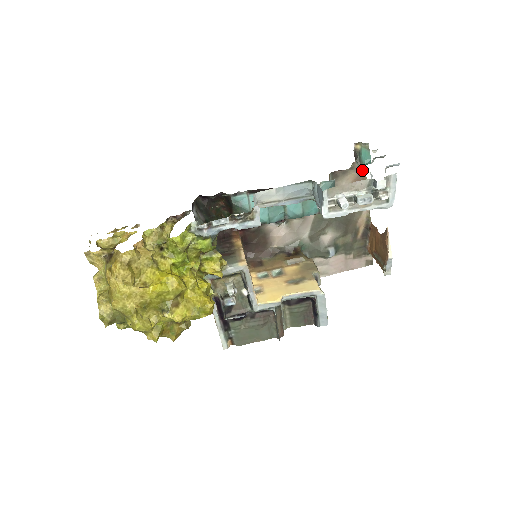
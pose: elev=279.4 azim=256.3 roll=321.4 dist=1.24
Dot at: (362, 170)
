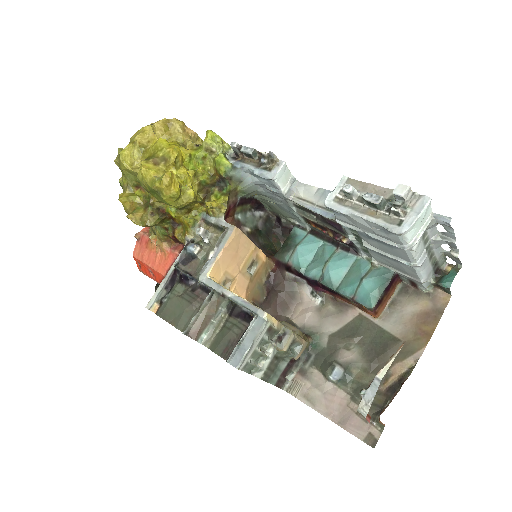
Dot at: (441, 305)
